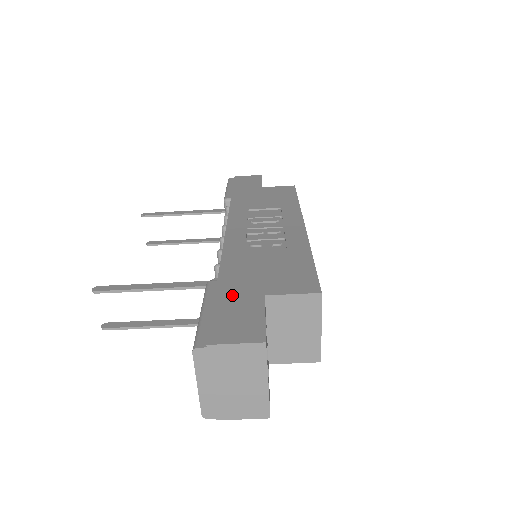
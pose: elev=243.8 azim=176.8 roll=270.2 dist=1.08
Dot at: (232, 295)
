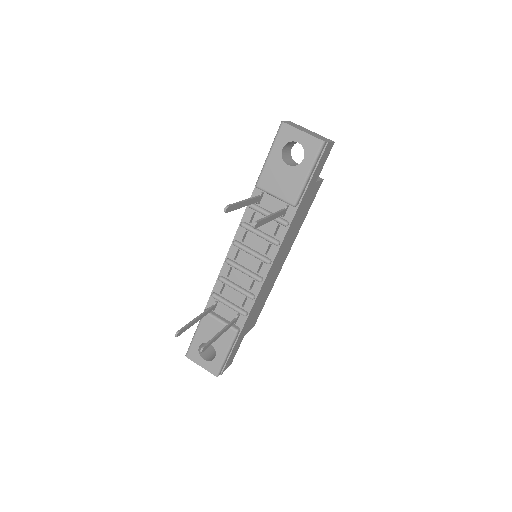
Dot at: occluded
